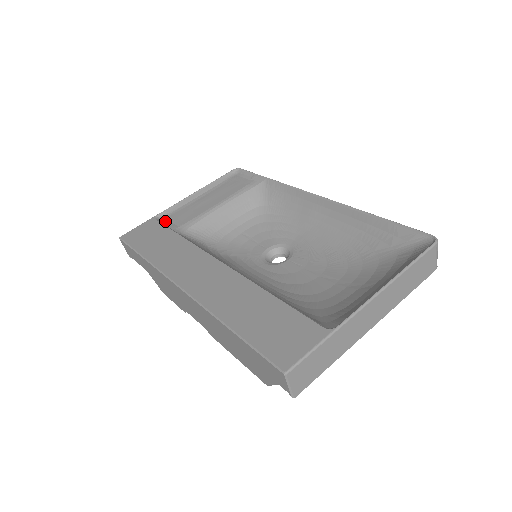
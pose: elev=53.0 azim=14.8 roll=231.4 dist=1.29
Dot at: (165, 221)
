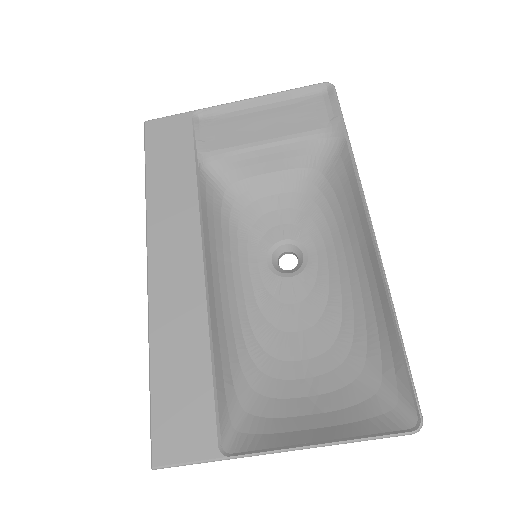
Dot at: (200, 128)
